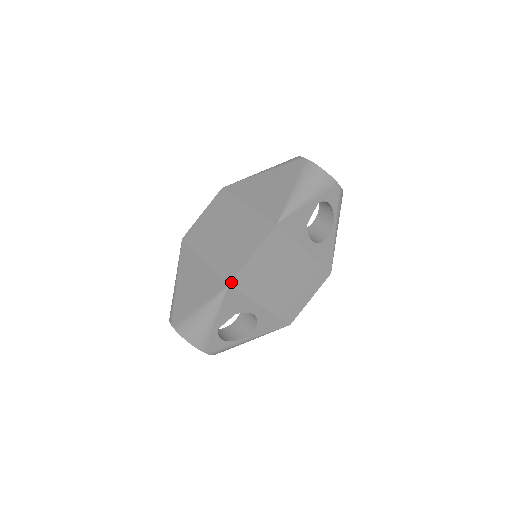
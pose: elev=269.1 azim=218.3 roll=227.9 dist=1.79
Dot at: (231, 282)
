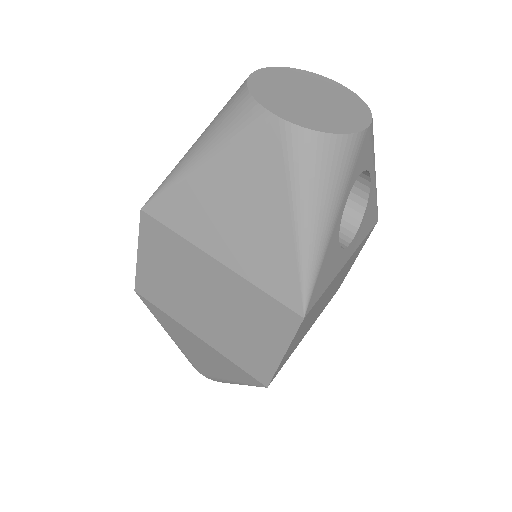
Dot at: (268, 384)
